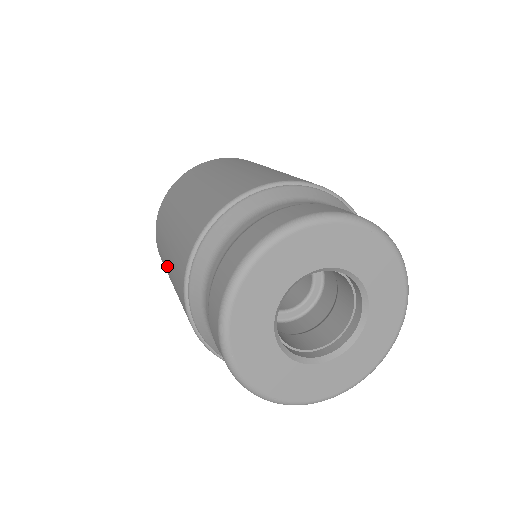
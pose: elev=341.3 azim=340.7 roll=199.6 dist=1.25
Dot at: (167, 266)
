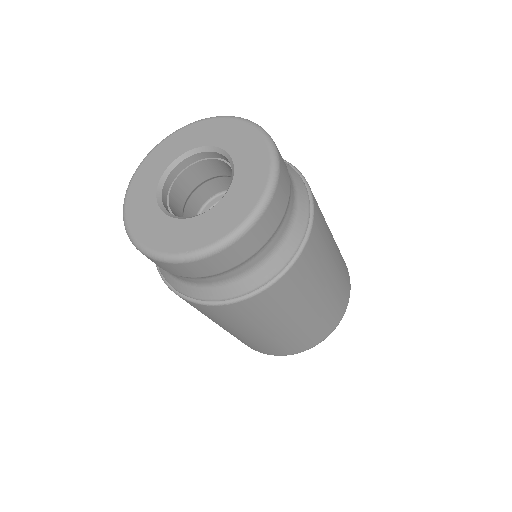
Dot at: occluded
